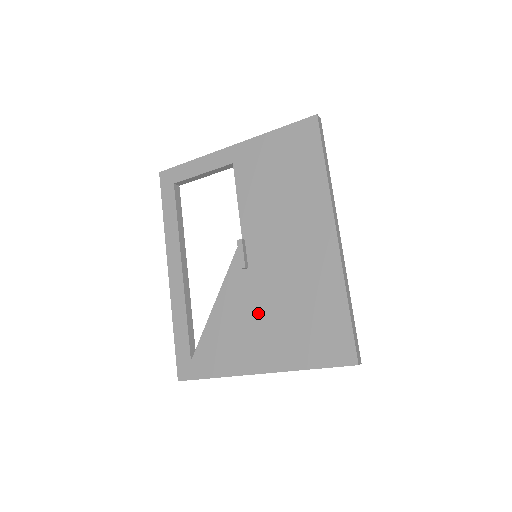
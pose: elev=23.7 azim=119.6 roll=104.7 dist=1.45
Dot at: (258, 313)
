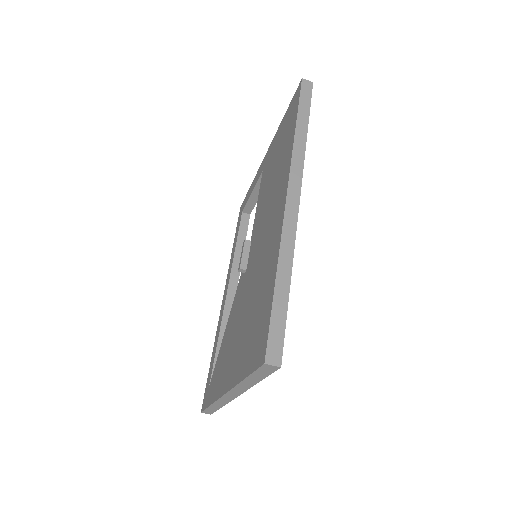
Dot at: (239, 318)
